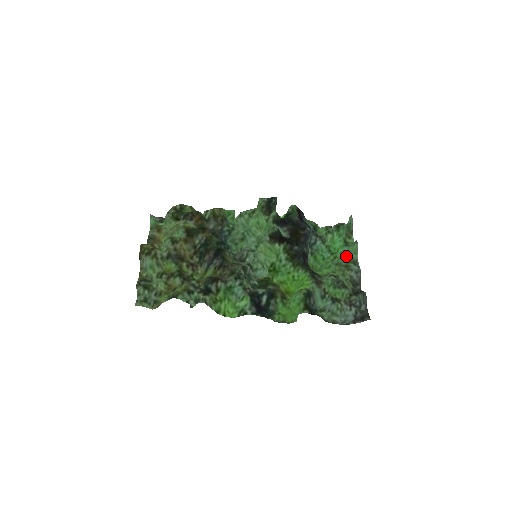
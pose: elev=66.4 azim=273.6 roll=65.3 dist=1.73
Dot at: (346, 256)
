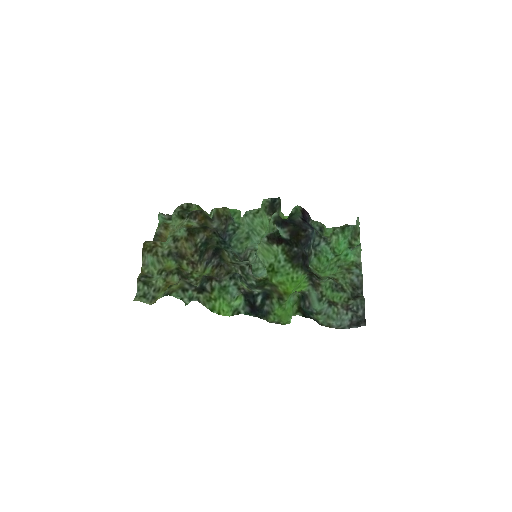
Dot at: (349, 259)
